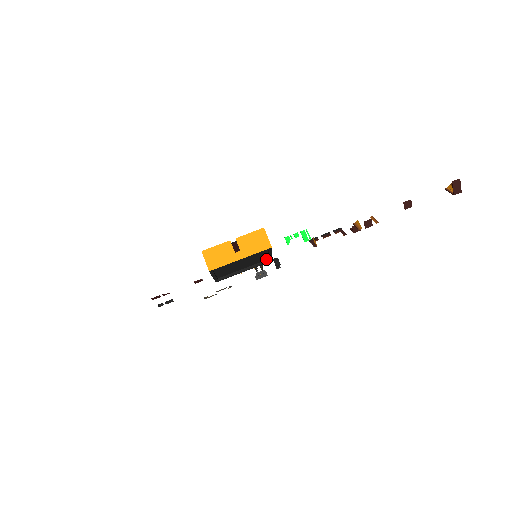
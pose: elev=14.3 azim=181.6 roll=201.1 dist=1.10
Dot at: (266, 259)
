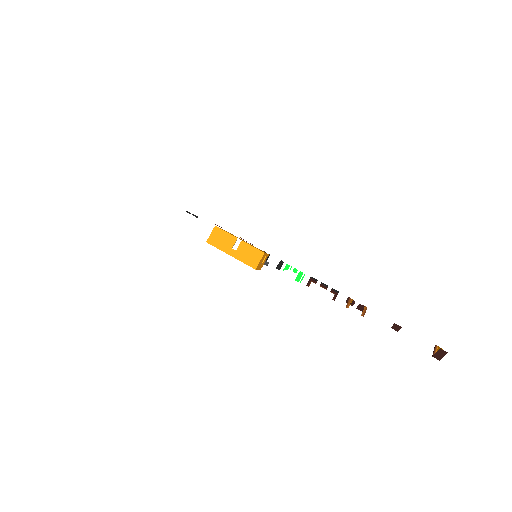
Dot at: occluded
